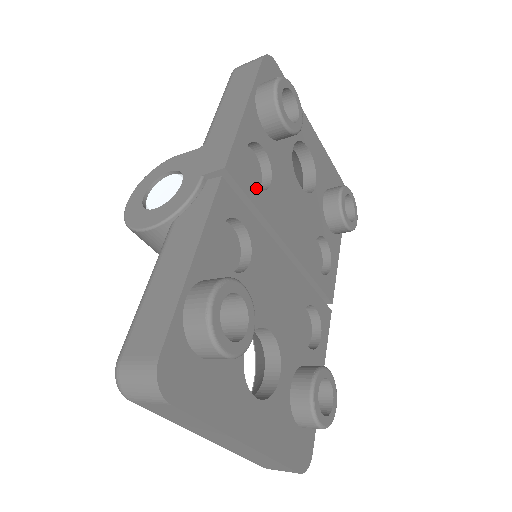
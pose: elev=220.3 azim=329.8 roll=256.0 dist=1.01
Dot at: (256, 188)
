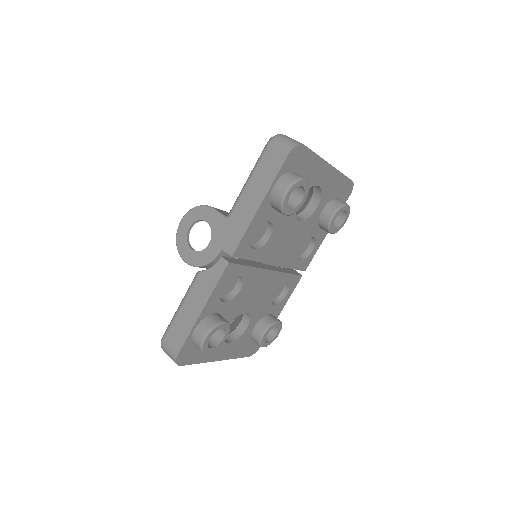
Dot at: (255, 250)
